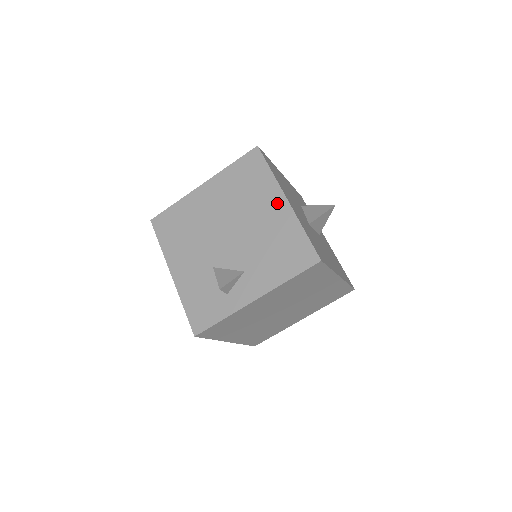
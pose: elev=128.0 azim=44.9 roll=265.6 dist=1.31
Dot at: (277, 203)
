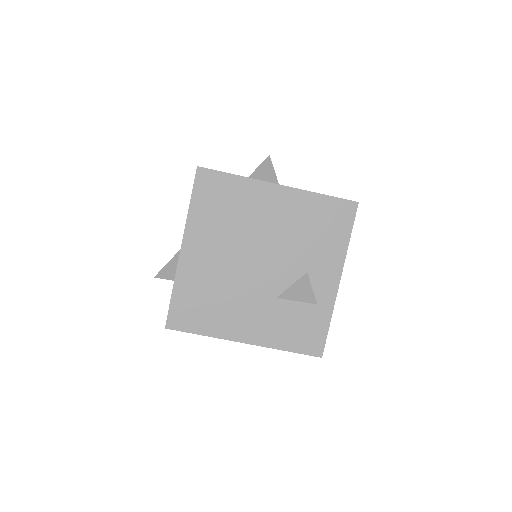
Dot at: (274, 196)
